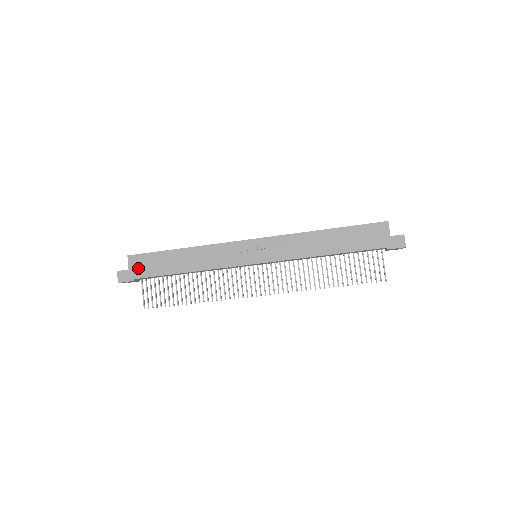
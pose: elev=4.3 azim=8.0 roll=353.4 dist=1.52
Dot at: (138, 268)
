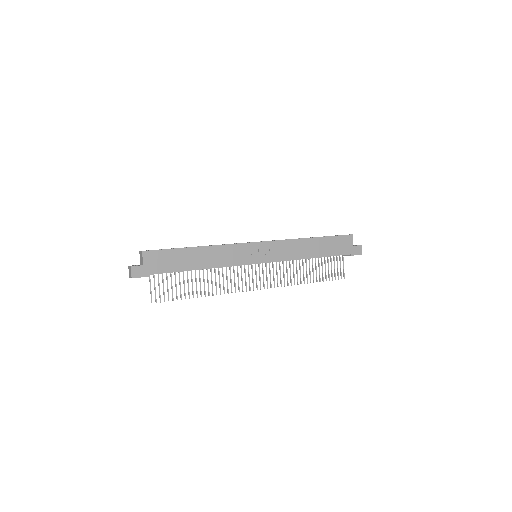
Dot at: (153, 264)
